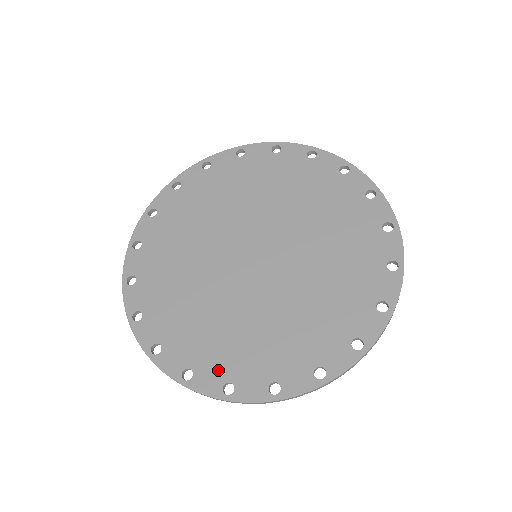
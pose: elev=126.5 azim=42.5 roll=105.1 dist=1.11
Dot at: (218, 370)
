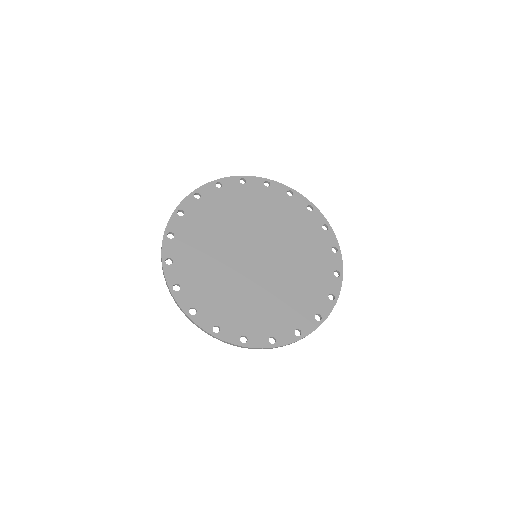
Dot at: (182, 276)
